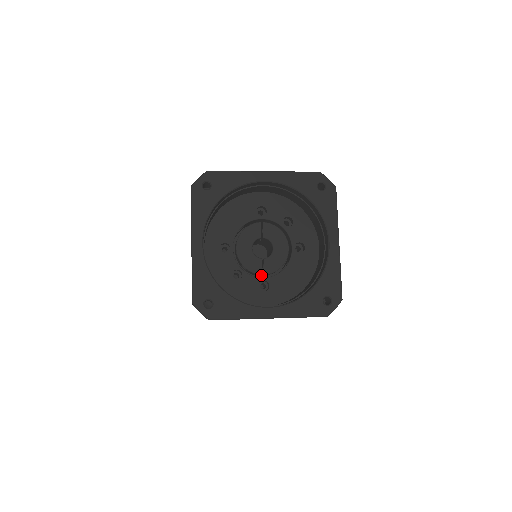
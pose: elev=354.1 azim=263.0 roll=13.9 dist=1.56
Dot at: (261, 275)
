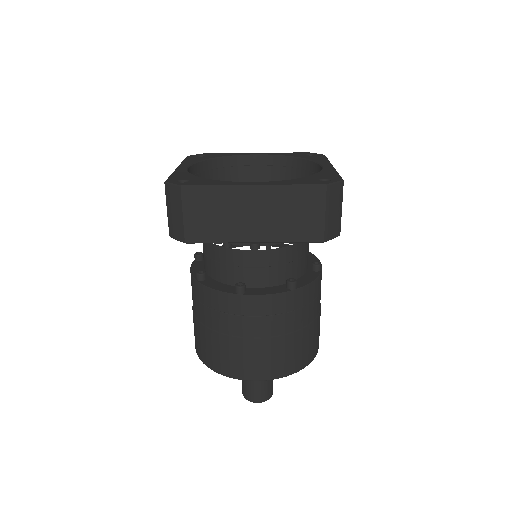
Dot at: occluded
